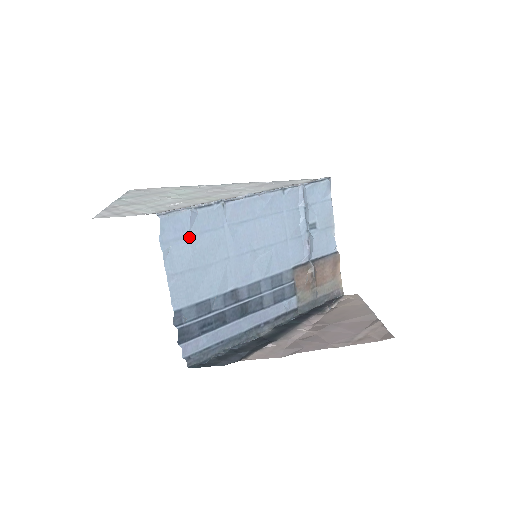
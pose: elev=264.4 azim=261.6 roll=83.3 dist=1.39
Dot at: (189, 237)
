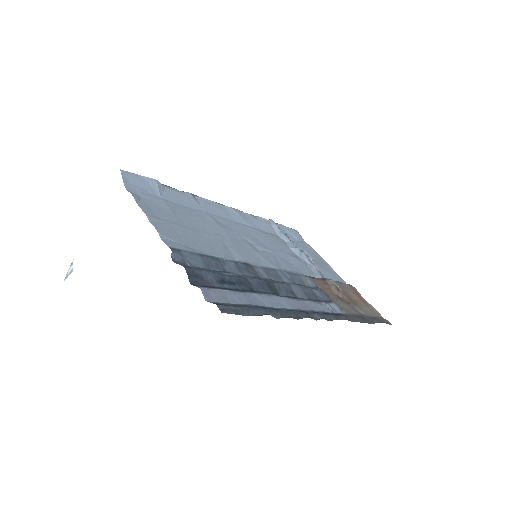
Dot at: (162, 200)
